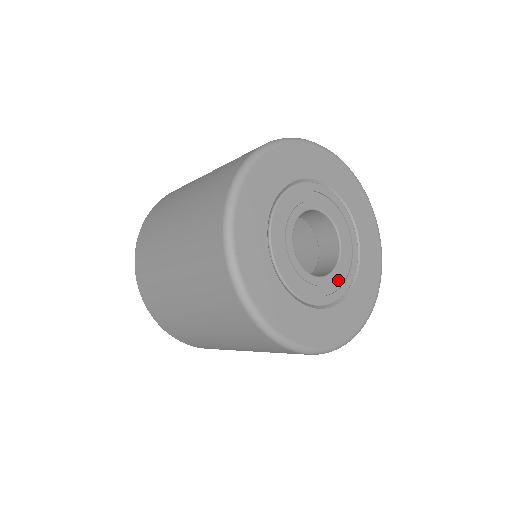
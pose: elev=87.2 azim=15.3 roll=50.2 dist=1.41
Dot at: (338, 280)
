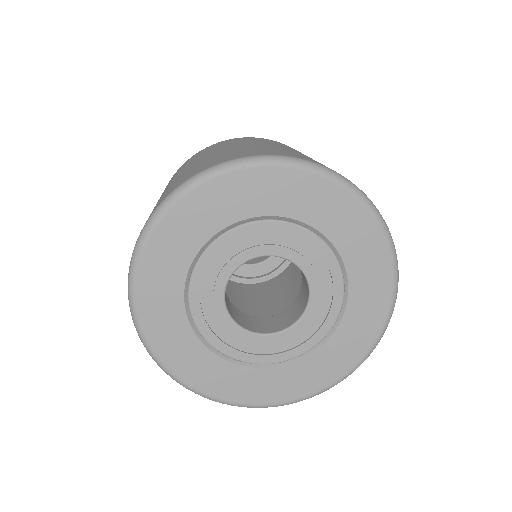
Dot at: (304, 332)
